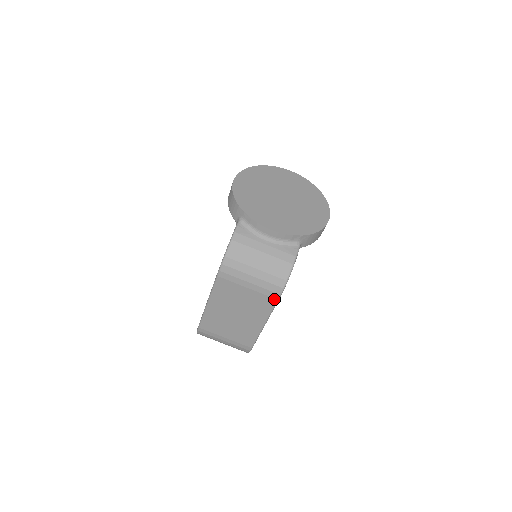
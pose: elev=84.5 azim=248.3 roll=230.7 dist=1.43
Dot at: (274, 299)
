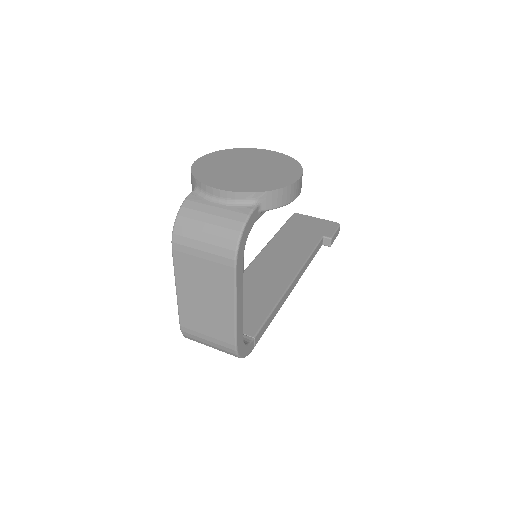
Dot at: (231, 268)
